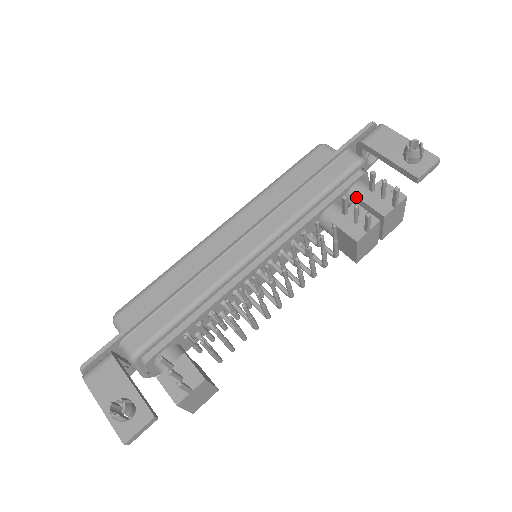
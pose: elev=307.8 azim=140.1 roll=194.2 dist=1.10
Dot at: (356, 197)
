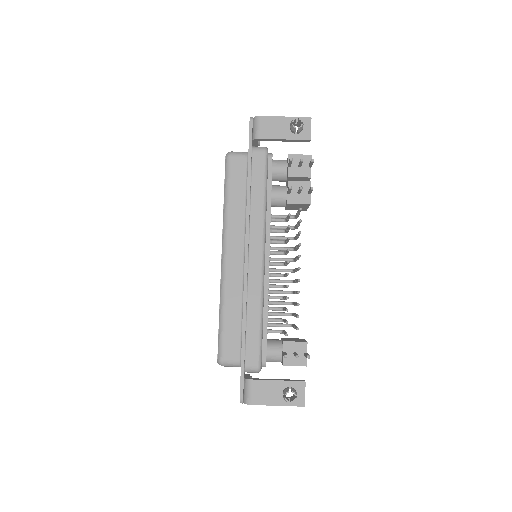
Dot at: (280, 174)
